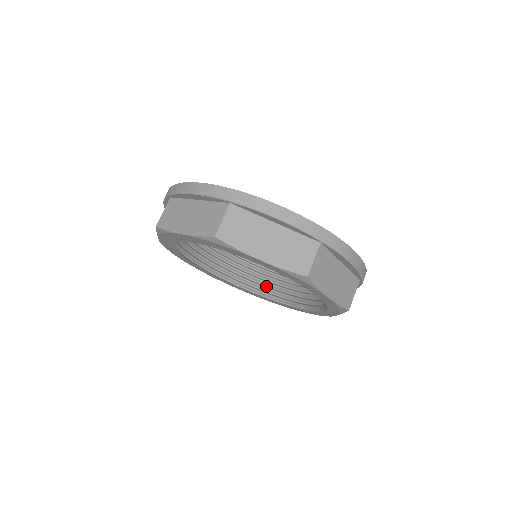
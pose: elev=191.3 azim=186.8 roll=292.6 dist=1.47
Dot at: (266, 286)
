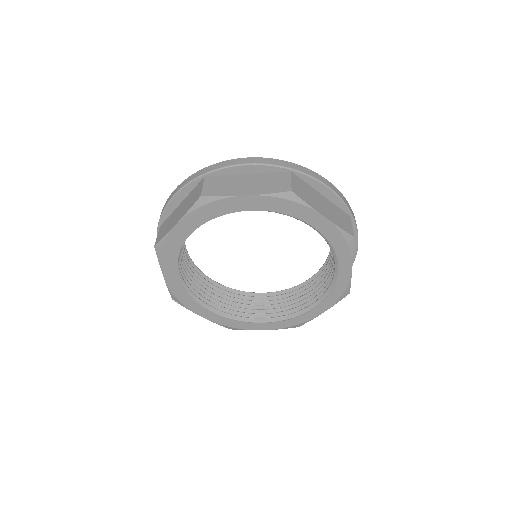
Dot at: (231, 310)
